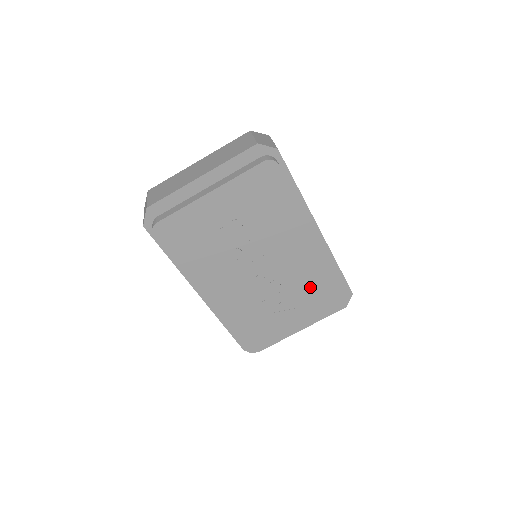
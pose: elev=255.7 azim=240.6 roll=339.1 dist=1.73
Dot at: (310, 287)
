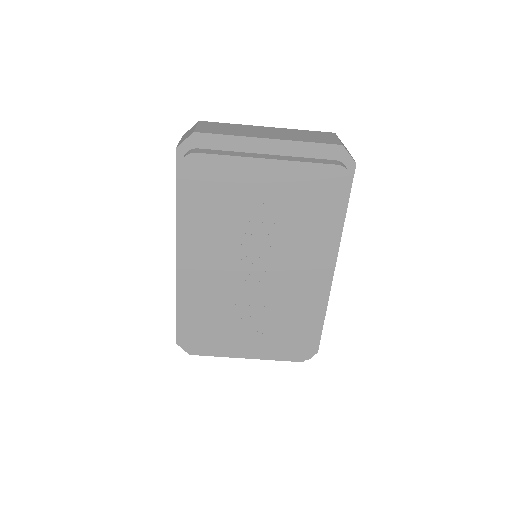
Dot at: (288, 319)
